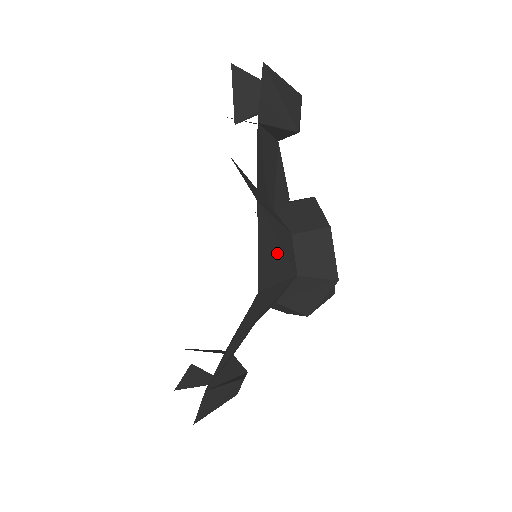
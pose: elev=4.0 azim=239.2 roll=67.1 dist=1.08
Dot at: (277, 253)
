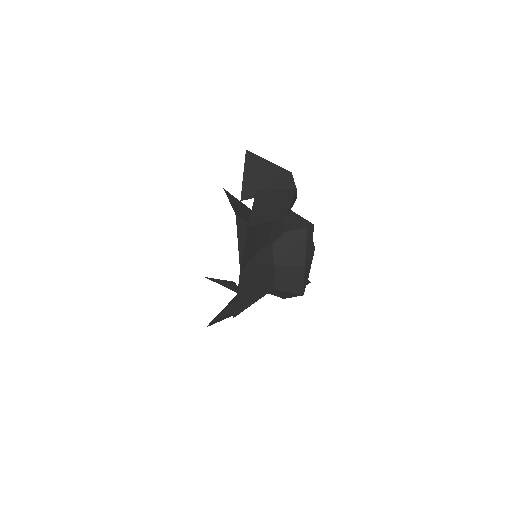
Dot at: (255, 289)
